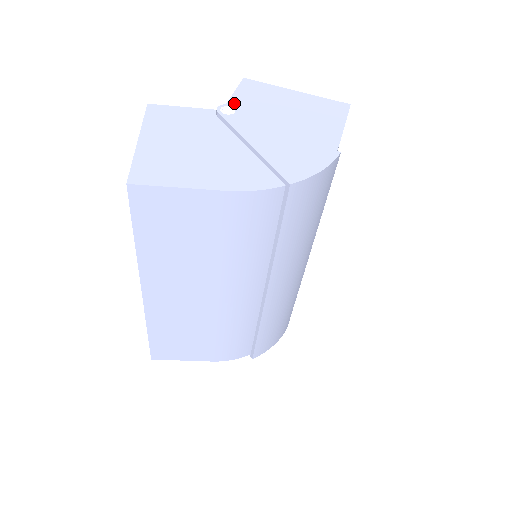
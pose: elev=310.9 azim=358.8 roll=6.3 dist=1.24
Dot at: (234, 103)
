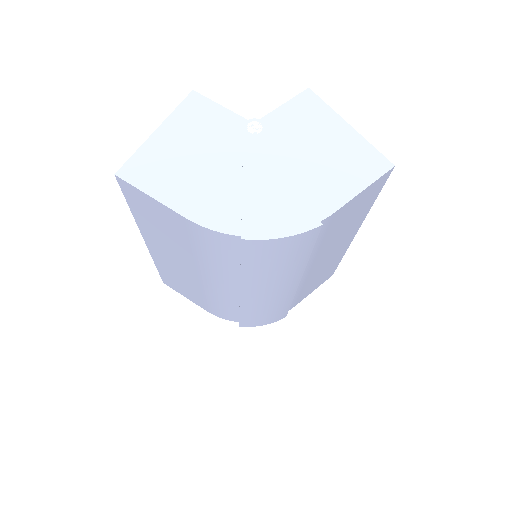
Dot at: (272, 118)
